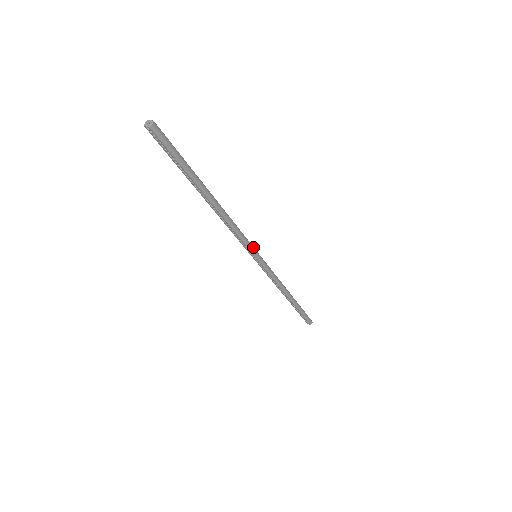
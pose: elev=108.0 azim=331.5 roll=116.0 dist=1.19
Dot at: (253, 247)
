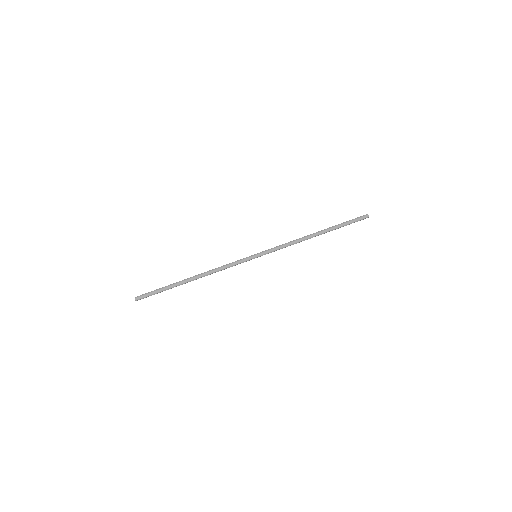
Dot at: (246, 258)
